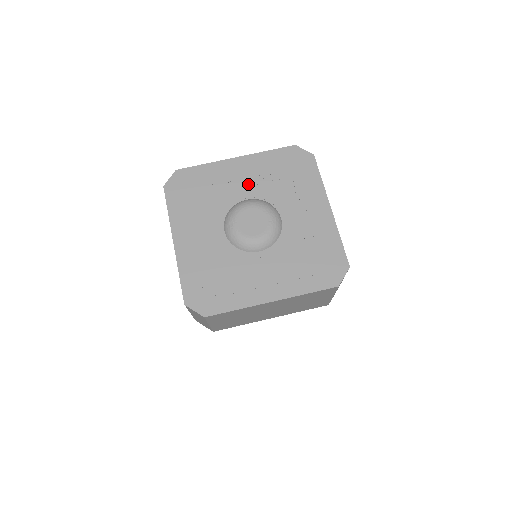
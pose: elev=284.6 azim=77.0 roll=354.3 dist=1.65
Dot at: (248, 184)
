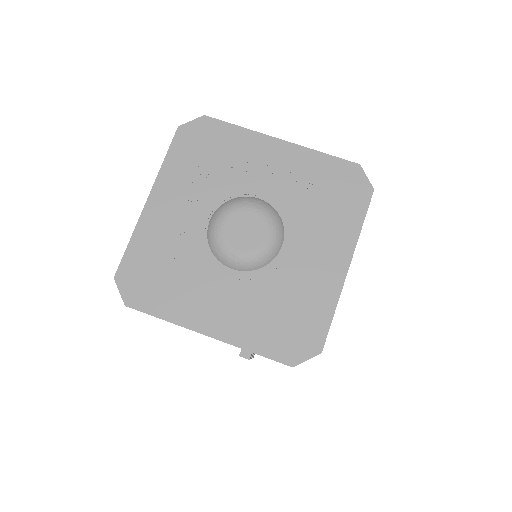
Dot at: (191, 207)
